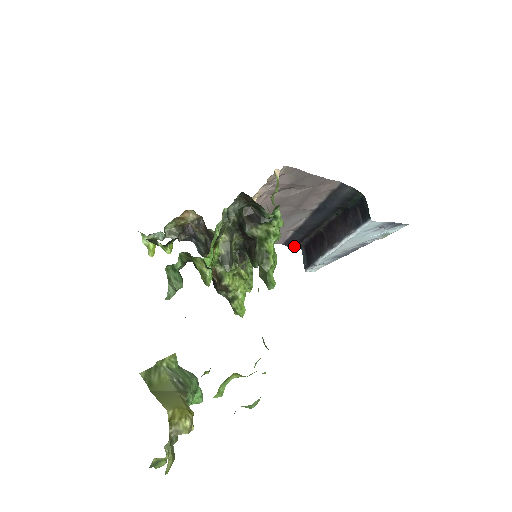
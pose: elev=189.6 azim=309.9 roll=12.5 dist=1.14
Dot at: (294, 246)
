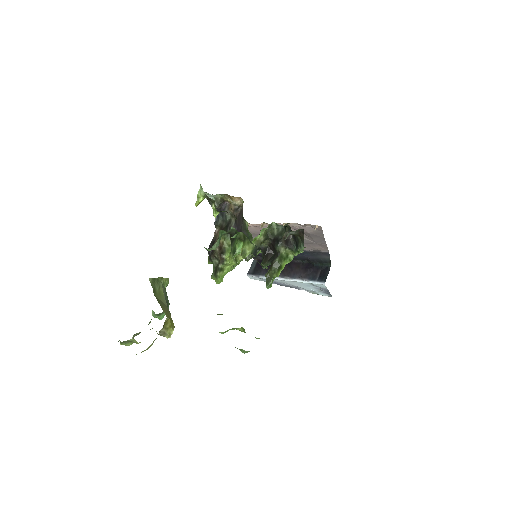
Dot at: occluded
